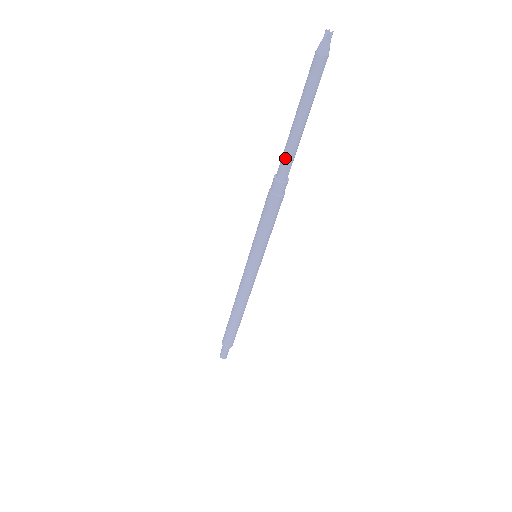
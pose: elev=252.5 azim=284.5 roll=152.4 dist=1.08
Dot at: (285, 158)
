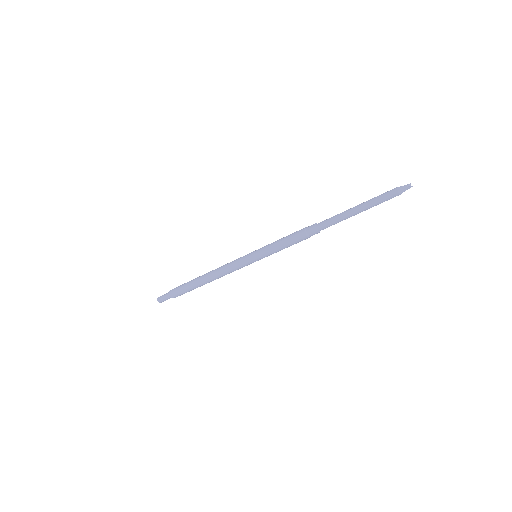
Dot at: (332, 221)
